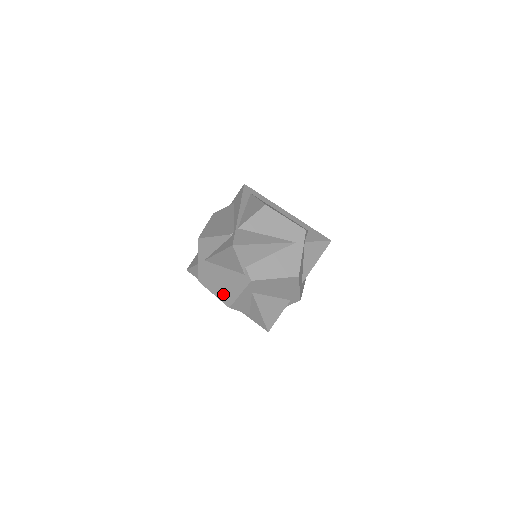
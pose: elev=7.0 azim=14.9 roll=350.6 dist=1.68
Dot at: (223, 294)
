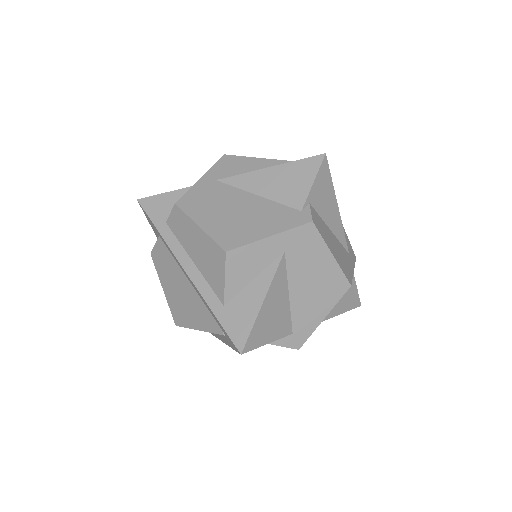
Dot at: (226, 229)
